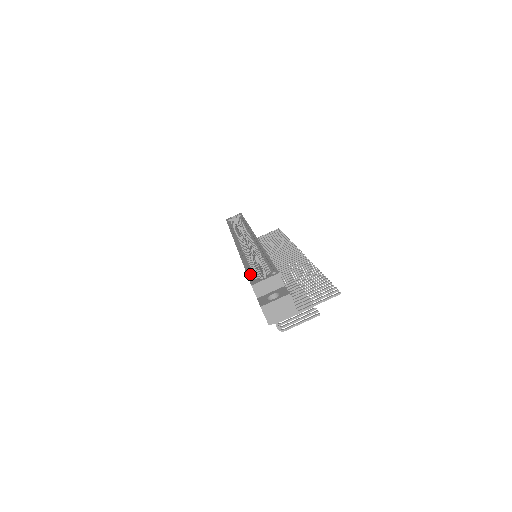
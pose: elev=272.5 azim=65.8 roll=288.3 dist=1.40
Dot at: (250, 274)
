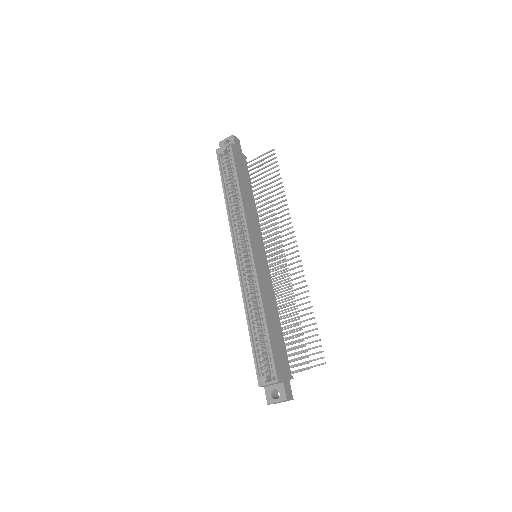
Dot at: (256, 354)
